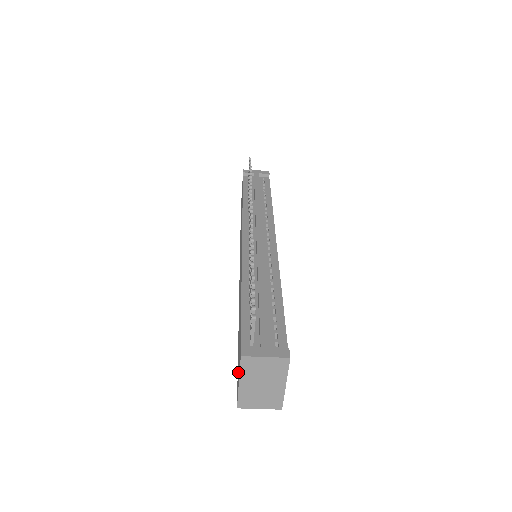
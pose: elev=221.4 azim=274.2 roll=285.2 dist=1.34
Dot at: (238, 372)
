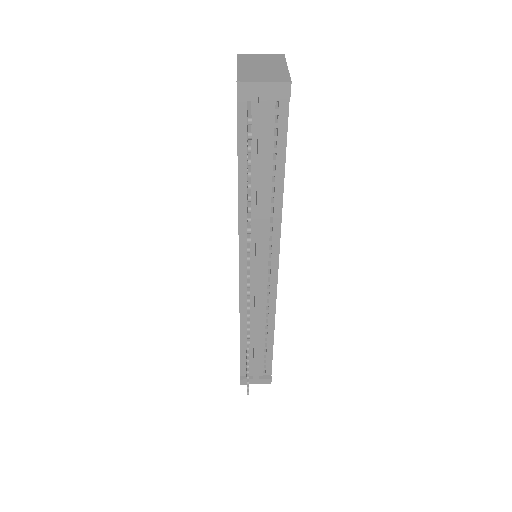
Dot at: occluded
